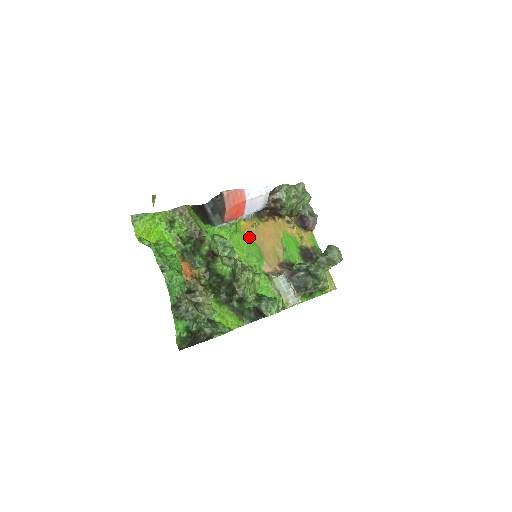
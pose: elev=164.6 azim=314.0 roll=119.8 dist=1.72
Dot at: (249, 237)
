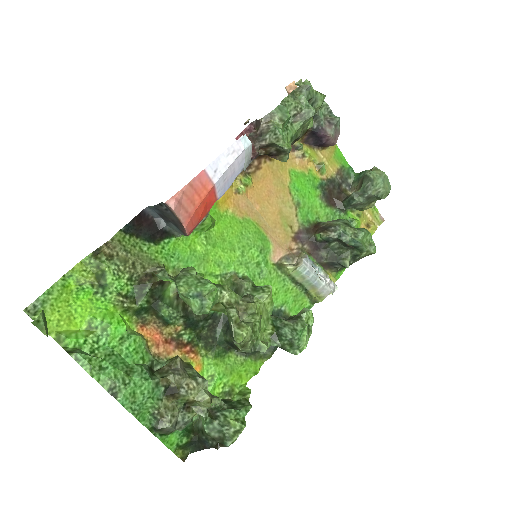
Dot at: (236, 215)
